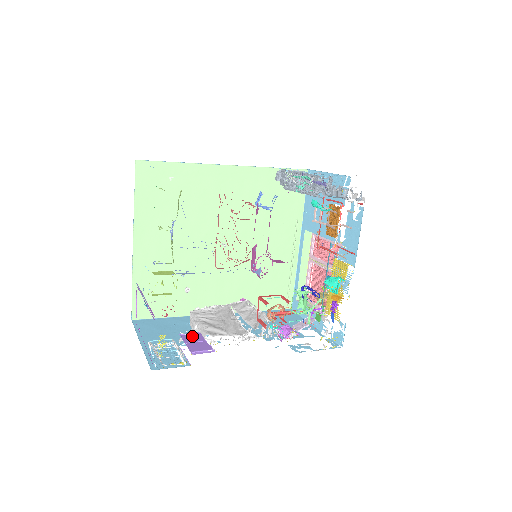
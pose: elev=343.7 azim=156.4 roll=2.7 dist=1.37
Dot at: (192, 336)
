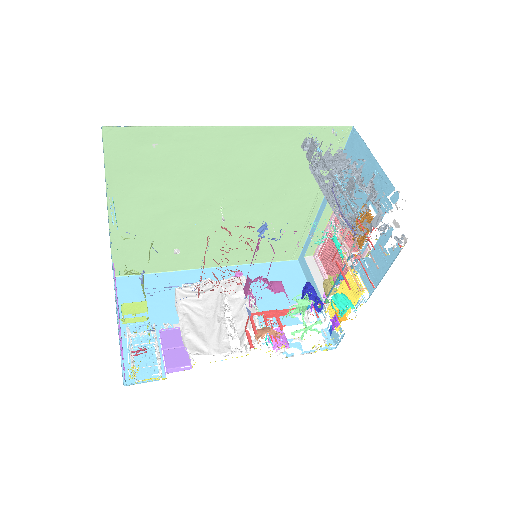
Dot at: (172, 335)
